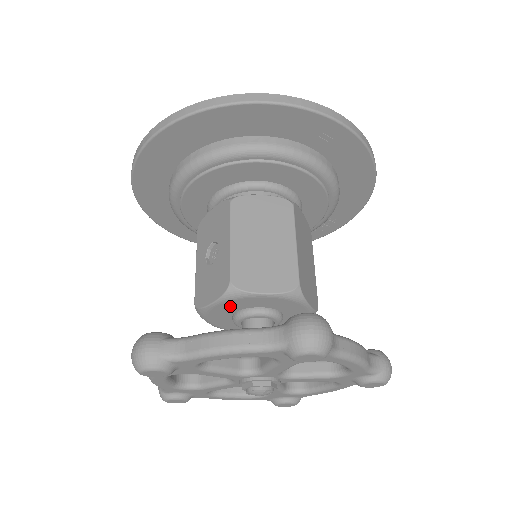
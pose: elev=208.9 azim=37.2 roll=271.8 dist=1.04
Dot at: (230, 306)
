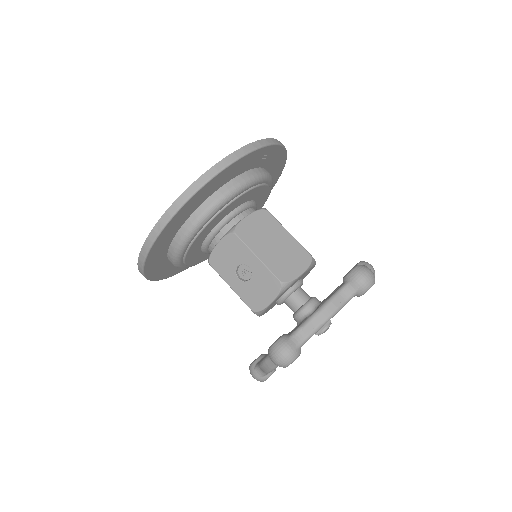
Dot at: (280, 296)
